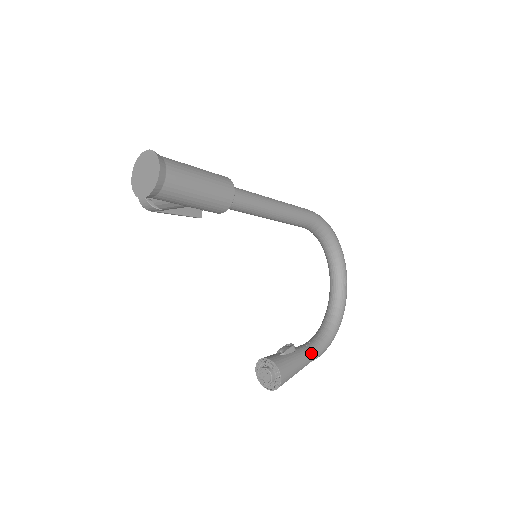
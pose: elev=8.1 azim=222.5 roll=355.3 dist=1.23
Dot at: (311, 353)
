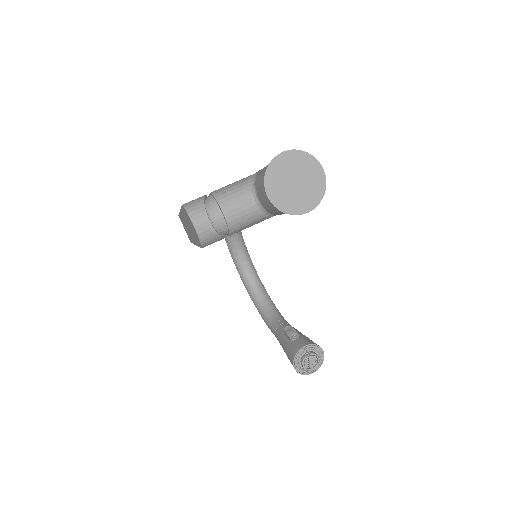
Dot at: occluded
